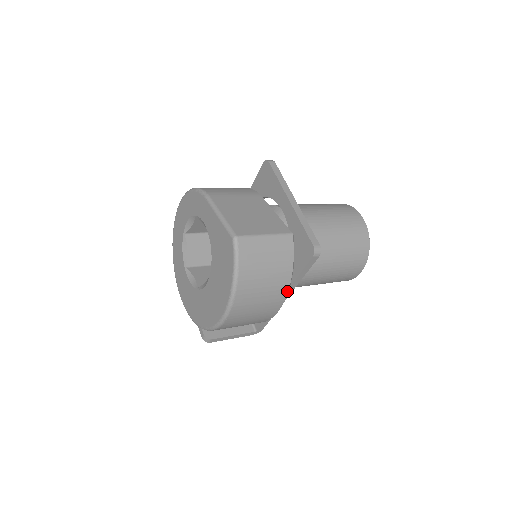
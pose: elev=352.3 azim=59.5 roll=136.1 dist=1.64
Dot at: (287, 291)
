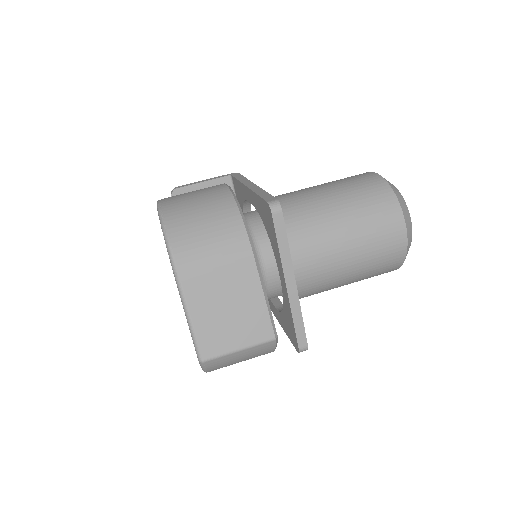
Dot at: occluded
